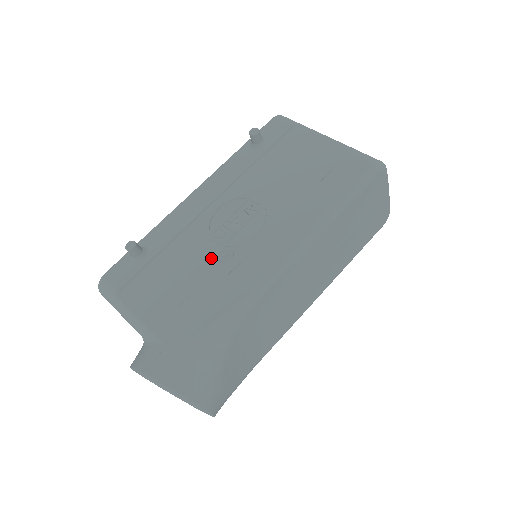
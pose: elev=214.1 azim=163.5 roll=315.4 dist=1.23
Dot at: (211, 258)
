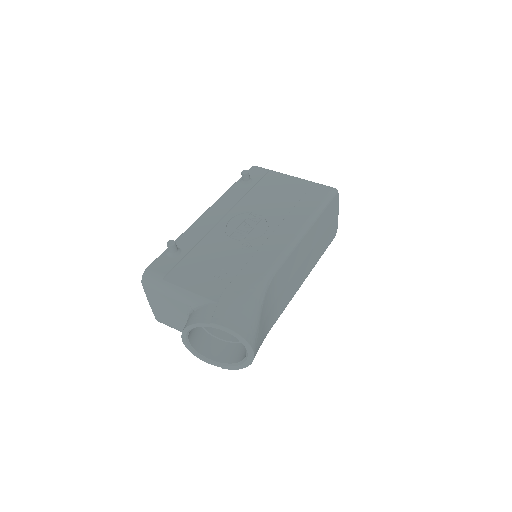
Dot at: (235, 248)
